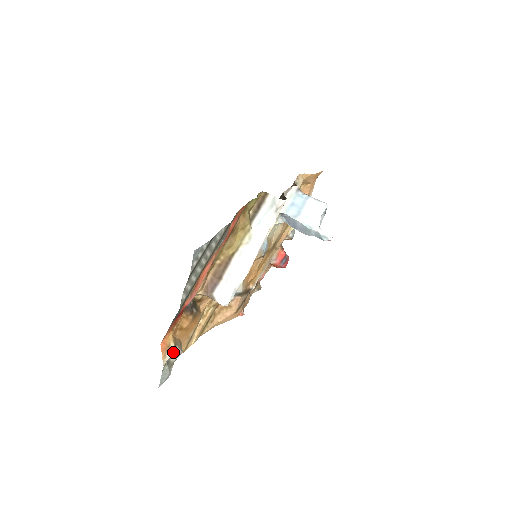
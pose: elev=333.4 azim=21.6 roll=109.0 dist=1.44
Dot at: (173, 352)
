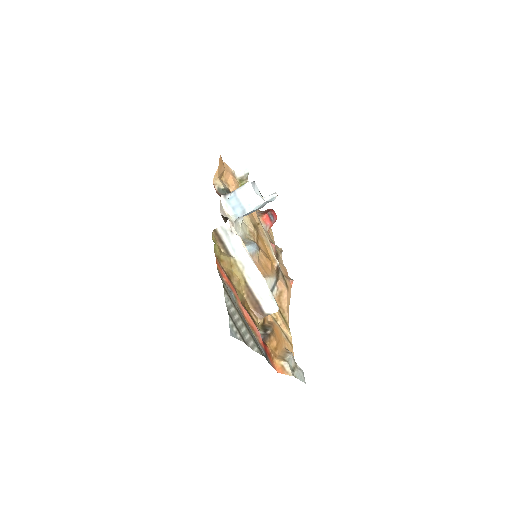
Dot at: (288, 364)
